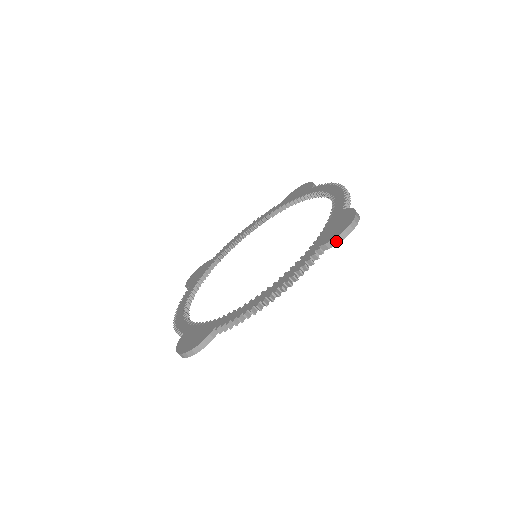
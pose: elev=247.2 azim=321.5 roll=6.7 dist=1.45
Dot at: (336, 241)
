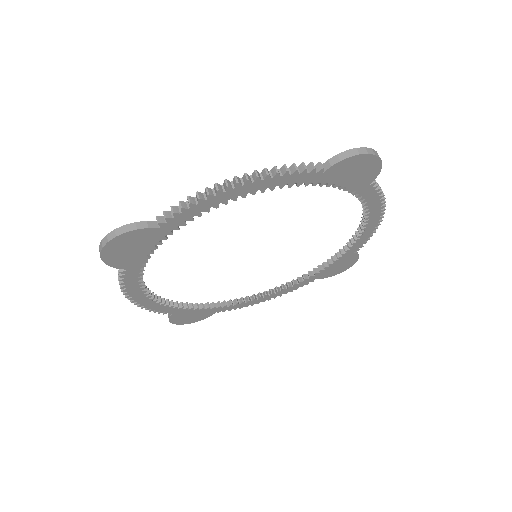
Dot at: (342, 156)
